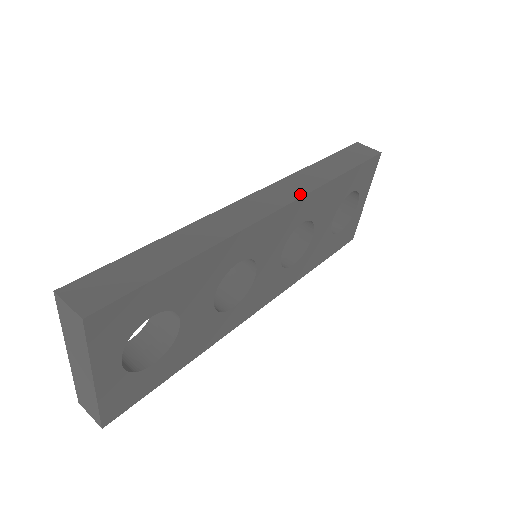
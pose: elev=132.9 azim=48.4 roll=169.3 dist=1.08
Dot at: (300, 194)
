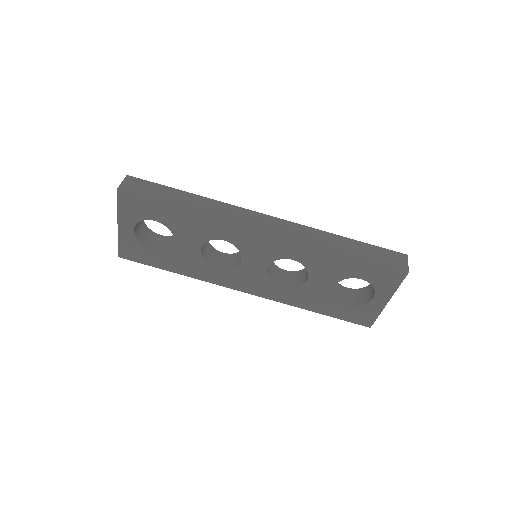
Dot at: (293, 237)
